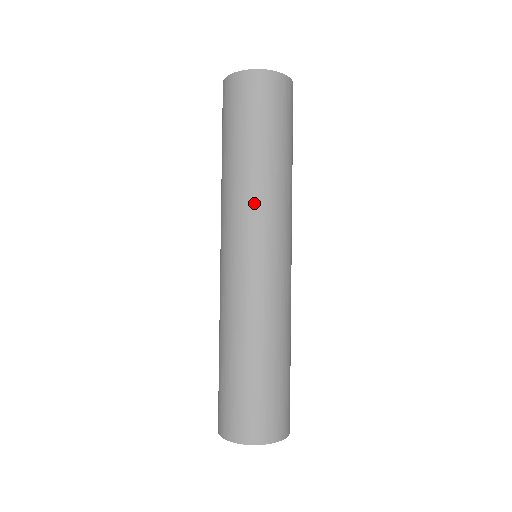
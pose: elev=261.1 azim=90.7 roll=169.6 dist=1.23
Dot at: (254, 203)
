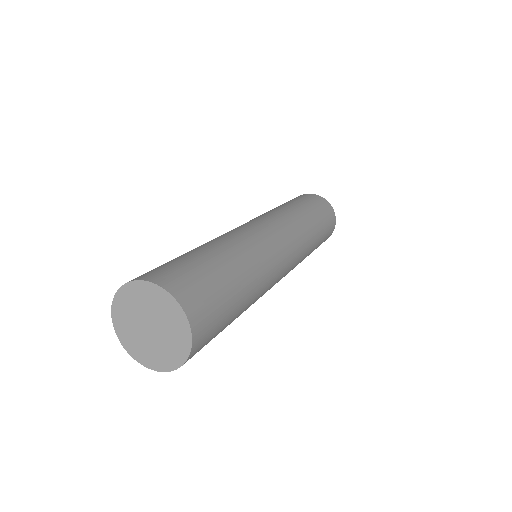
Dot at: (290, 219)
